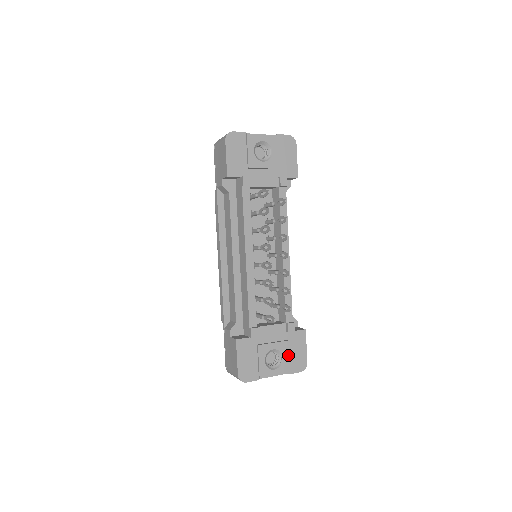
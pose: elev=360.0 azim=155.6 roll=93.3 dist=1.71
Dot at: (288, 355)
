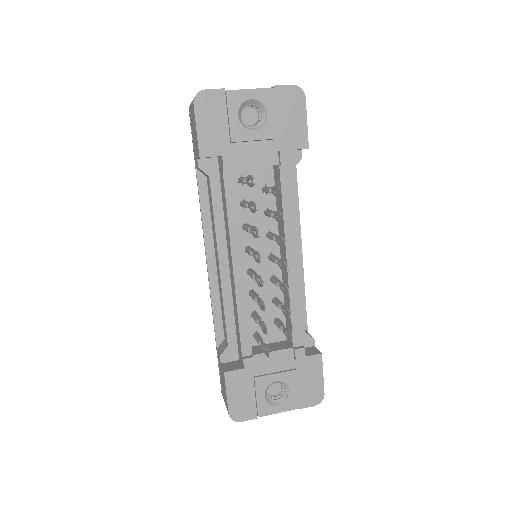
Dot at: (297, 387)
